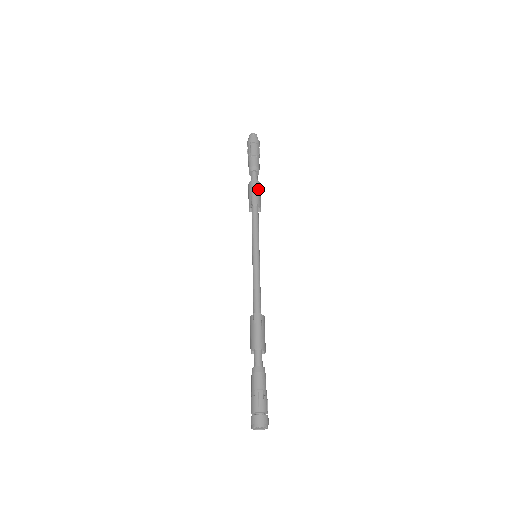
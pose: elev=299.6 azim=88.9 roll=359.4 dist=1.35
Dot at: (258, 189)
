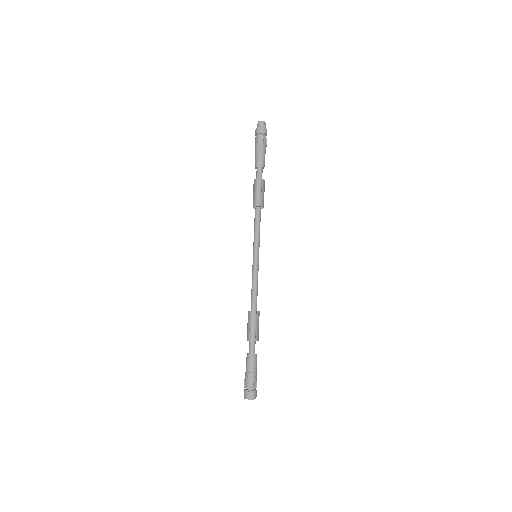
Dot at: (262, 188)
